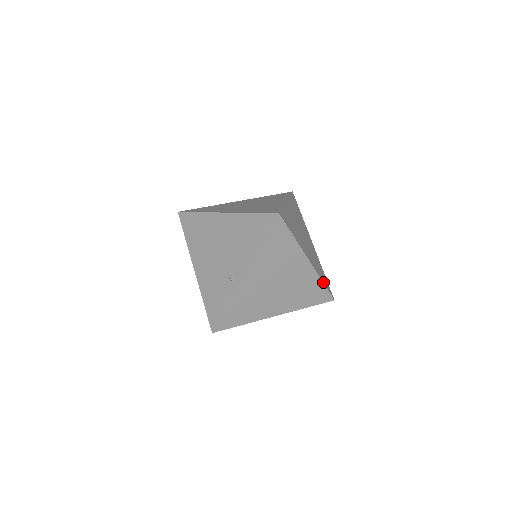
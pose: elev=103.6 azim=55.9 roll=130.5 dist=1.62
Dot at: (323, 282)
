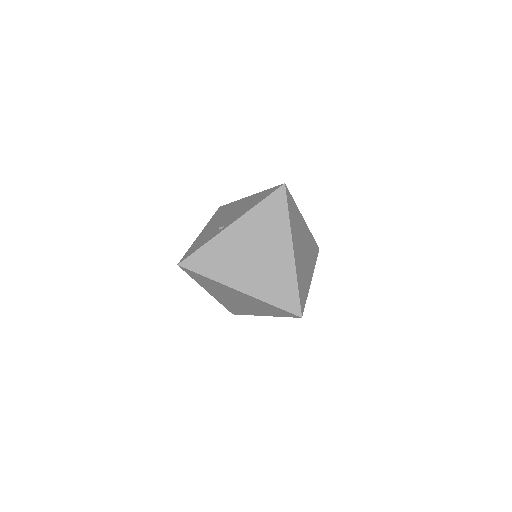
Dot at: (298, 286)
